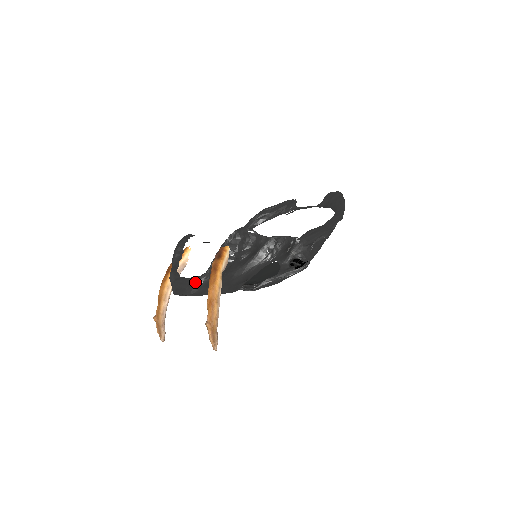
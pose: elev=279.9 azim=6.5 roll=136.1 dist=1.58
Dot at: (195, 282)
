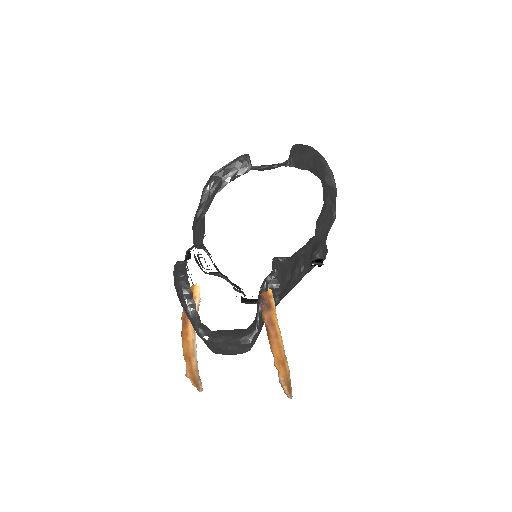
Dot at: (247, 341)
